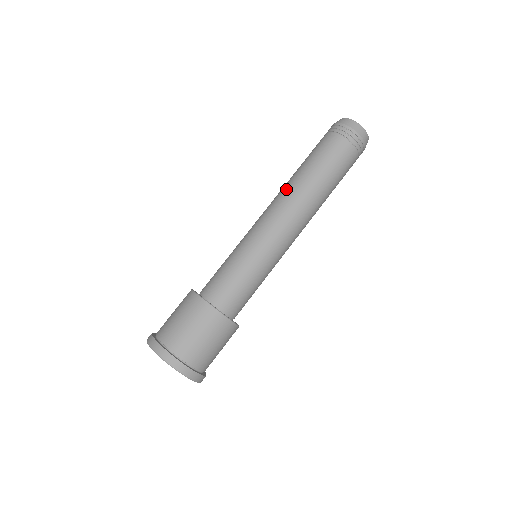
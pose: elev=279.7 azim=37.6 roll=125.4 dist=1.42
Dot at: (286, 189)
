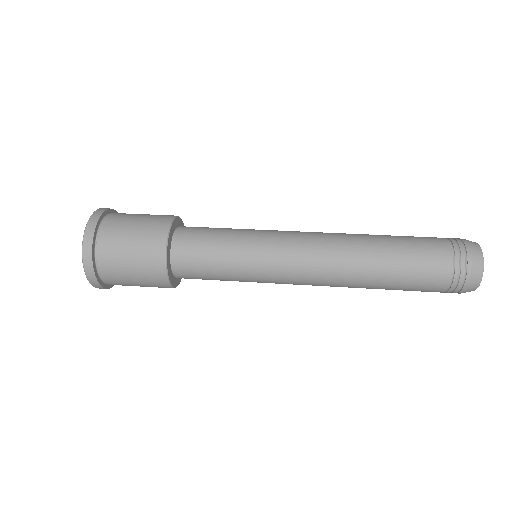
Dot at: (347, 238)
